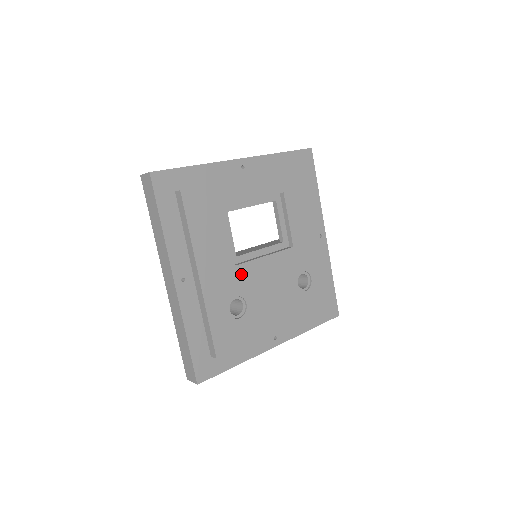
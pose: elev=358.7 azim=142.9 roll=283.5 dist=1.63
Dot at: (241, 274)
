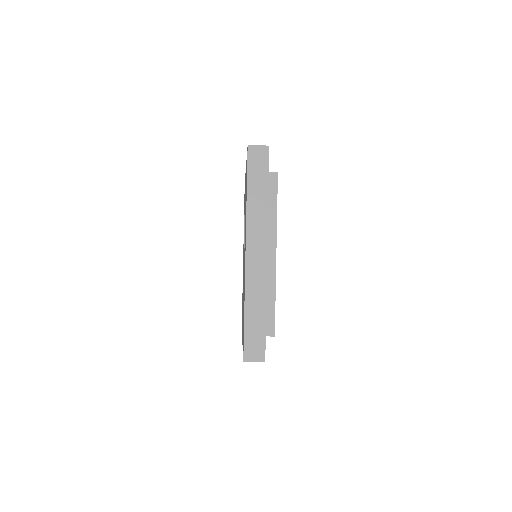
Dot at: occluded
